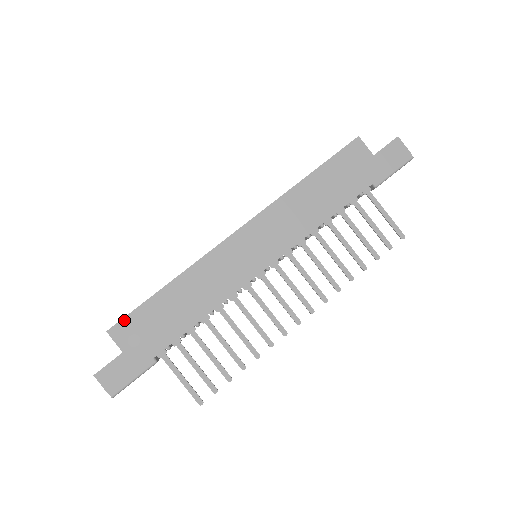
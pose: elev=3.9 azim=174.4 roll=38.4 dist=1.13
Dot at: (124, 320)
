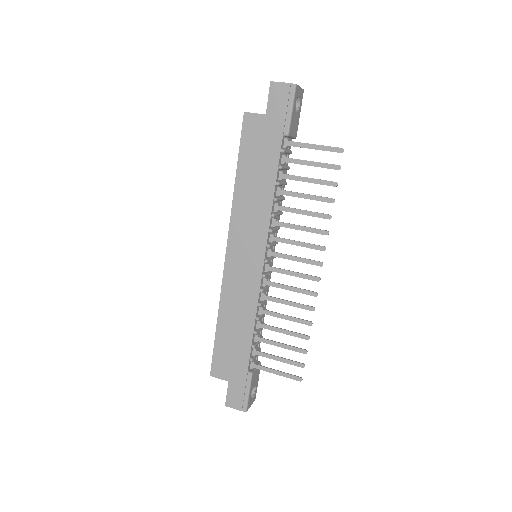
Dot at: (213, 362)
